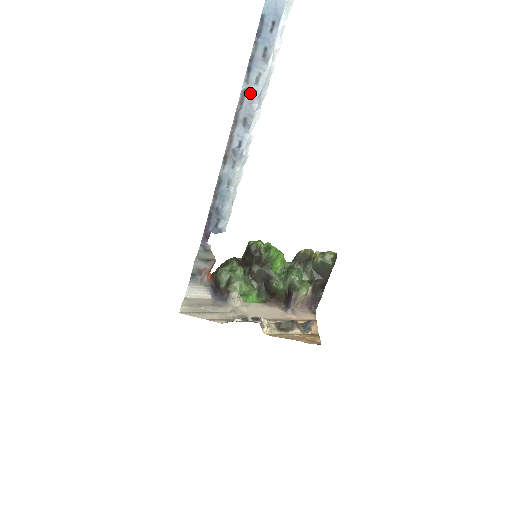
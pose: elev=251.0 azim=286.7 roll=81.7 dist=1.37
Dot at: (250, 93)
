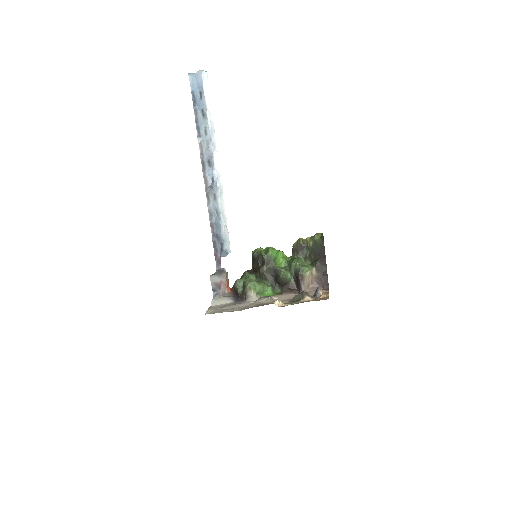
Dot at: (205, 143)
